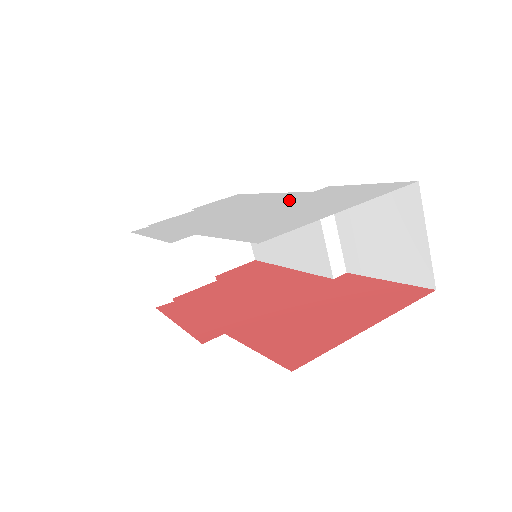
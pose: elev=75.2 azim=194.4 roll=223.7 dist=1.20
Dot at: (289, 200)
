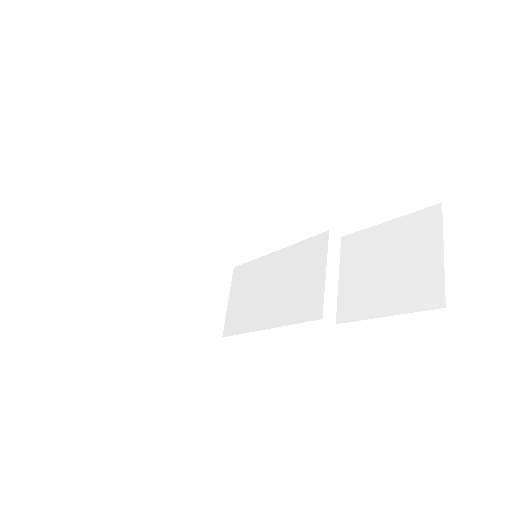
Dot at: occluded
